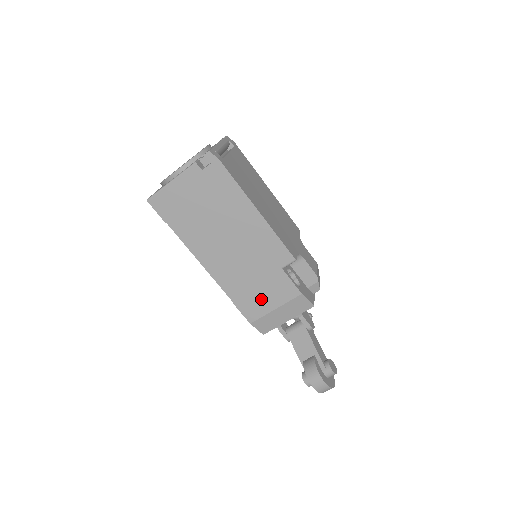
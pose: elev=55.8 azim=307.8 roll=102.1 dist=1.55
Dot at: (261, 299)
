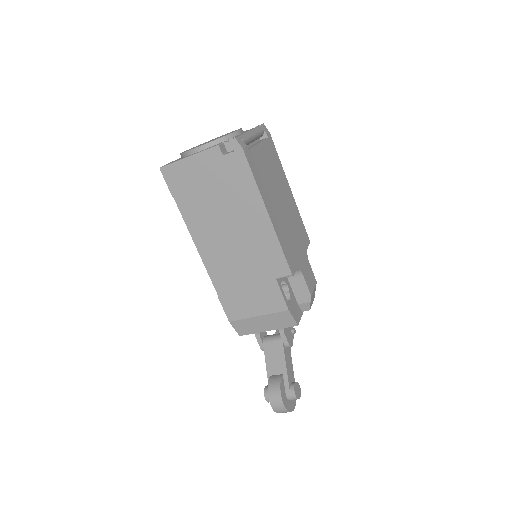
Dot at: (247, 302)
